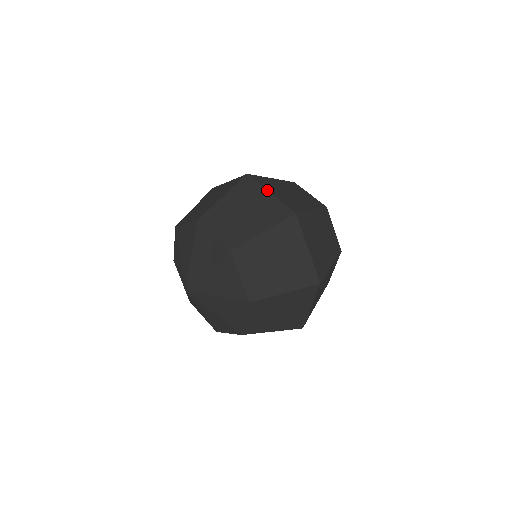
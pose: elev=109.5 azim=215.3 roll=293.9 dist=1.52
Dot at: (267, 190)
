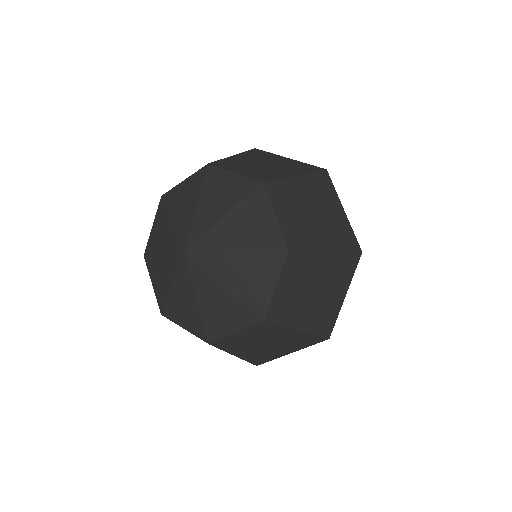
Dot at: occluded
